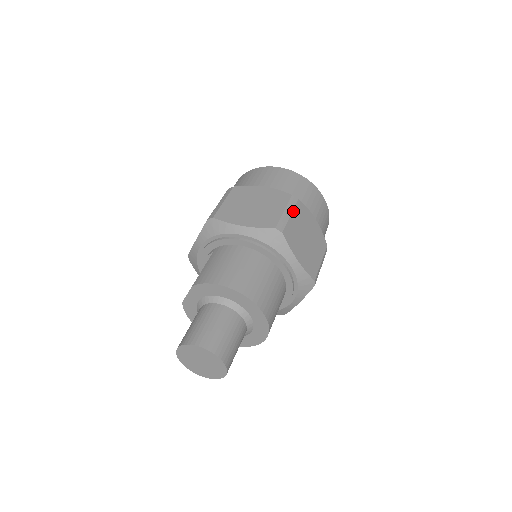
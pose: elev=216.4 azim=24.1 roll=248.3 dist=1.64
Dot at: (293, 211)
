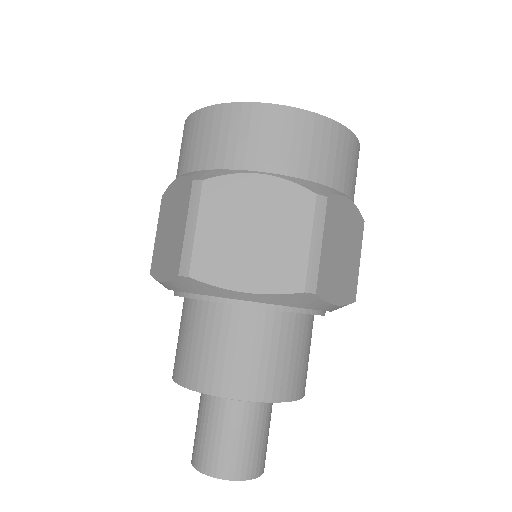
Dot at: (199, 215)
